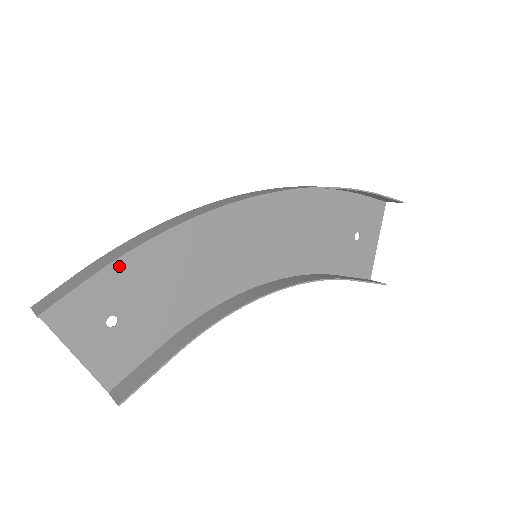
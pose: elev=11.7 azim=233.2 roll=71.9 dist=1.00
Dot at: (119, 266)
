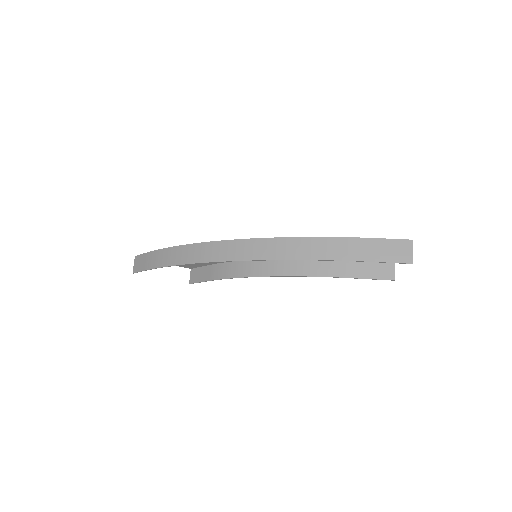
Dot at: occluded
